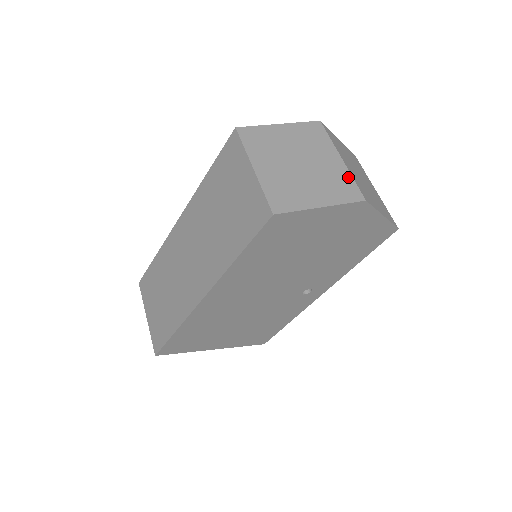
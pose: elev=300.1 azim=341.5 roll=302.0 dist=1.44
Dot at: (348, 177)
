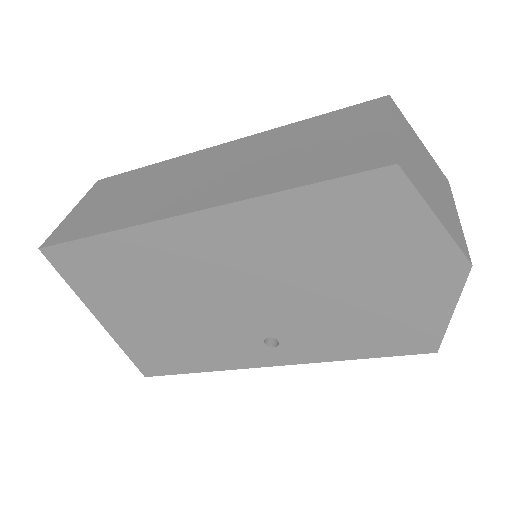
Dot at: (462, 233)
